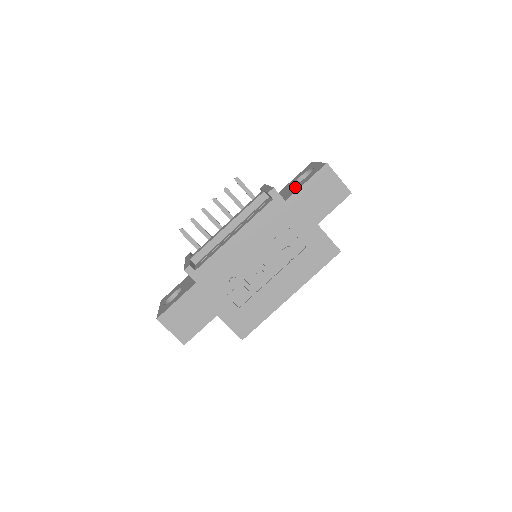
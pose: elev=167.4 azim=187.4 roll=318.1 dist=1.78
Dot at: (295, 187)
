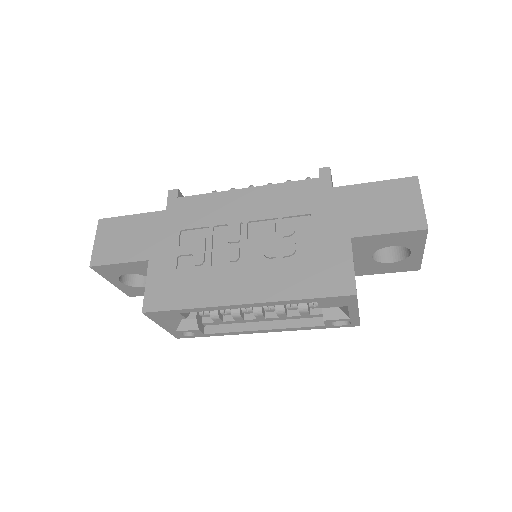
Dot at: occluded
